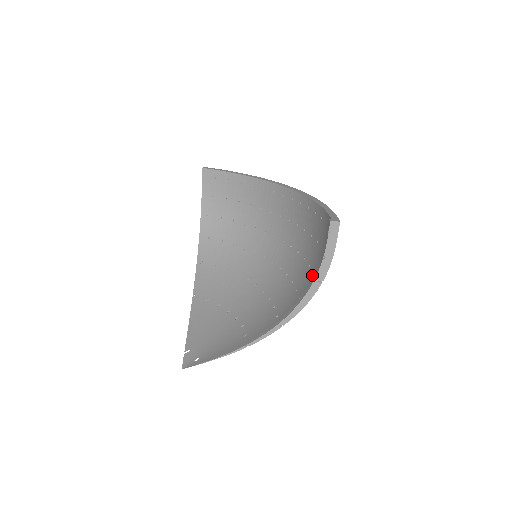
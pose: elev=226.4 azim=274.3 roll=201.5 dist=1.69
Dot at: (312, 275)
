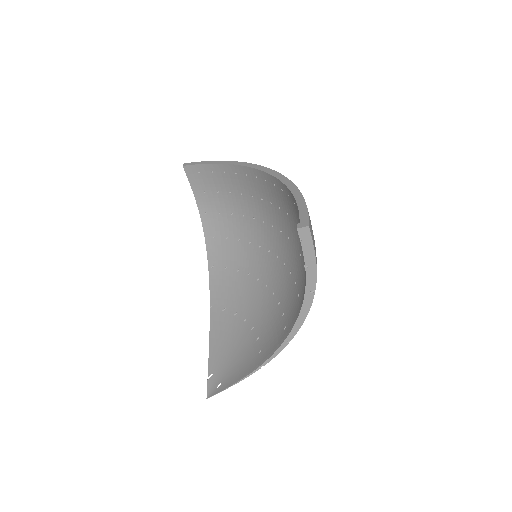
Dot at: occluded
